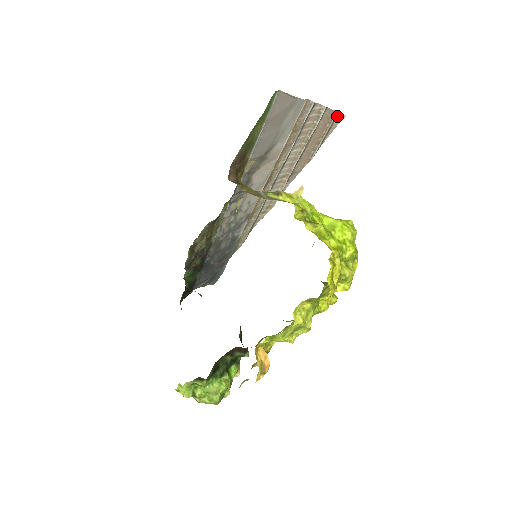
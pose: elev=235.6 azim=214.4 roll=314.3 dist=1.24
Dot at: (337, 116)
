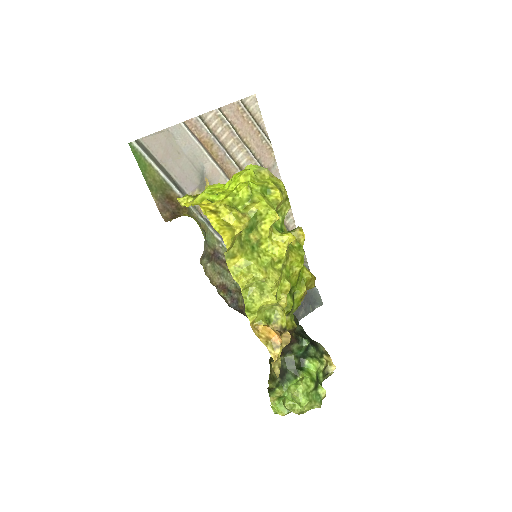
Dot at: (246, 102)
